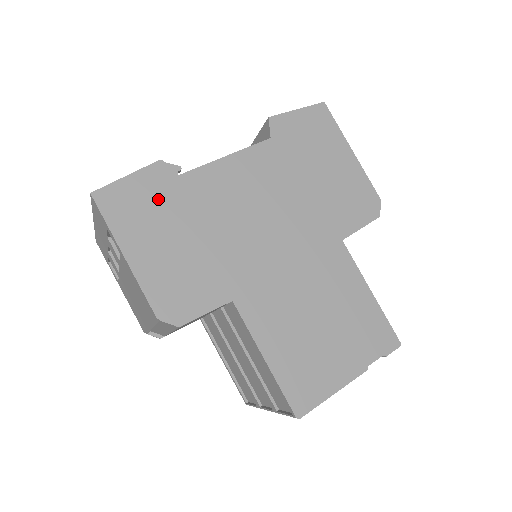
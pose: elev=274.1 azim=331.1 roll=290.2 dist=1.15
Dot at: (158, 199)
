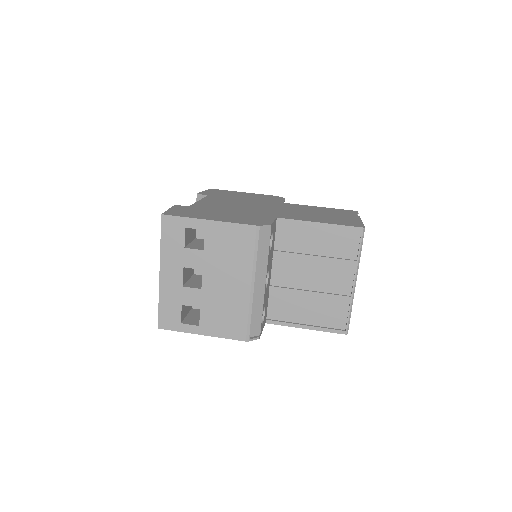
Dot at: (194, 210)
